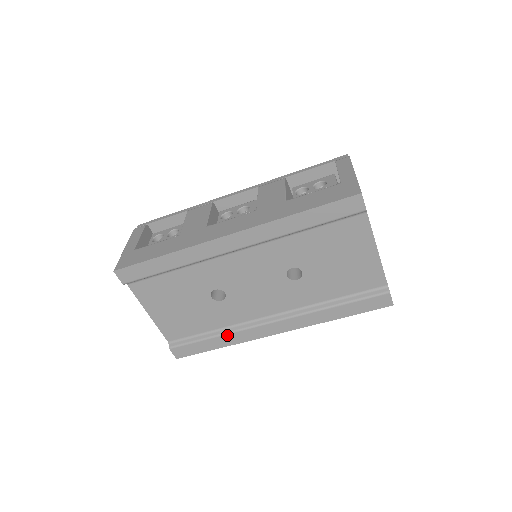
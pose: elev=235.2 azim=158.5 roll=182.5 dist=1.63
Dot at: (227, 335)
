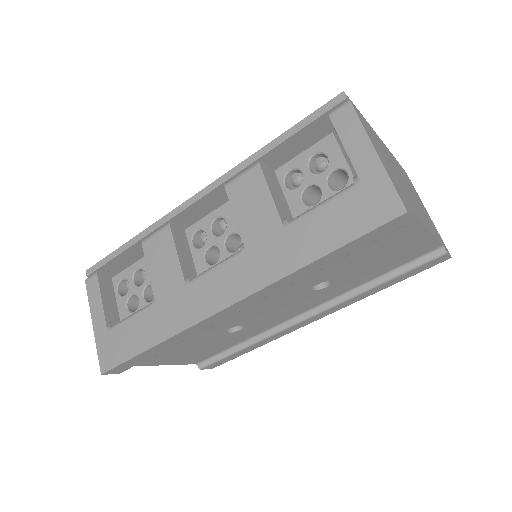
Dot at: (259, 342)
